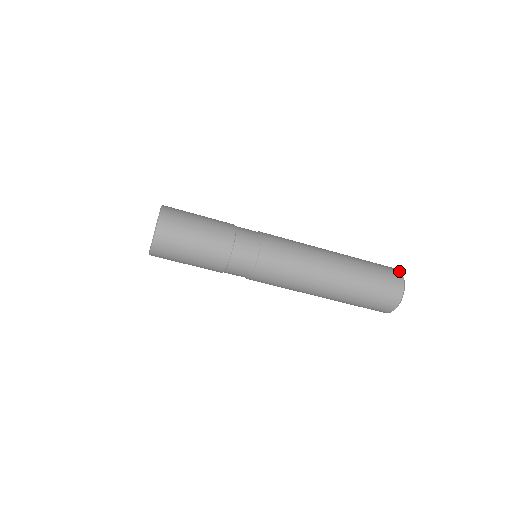
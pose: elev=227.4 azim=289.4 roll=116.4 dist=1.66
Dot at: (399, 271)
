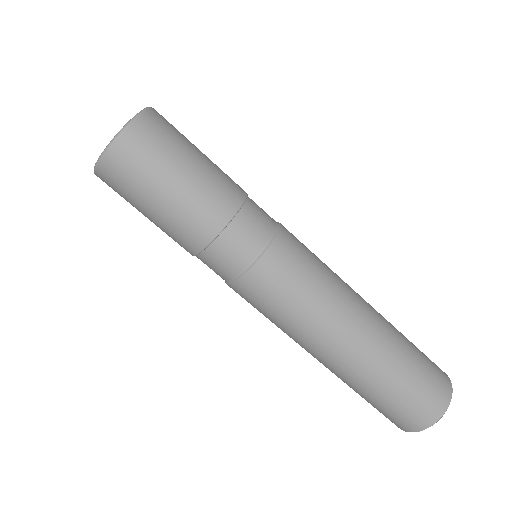
Dot at: occluded
